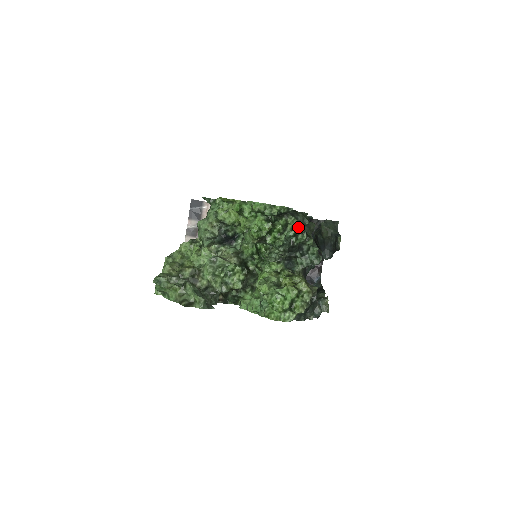
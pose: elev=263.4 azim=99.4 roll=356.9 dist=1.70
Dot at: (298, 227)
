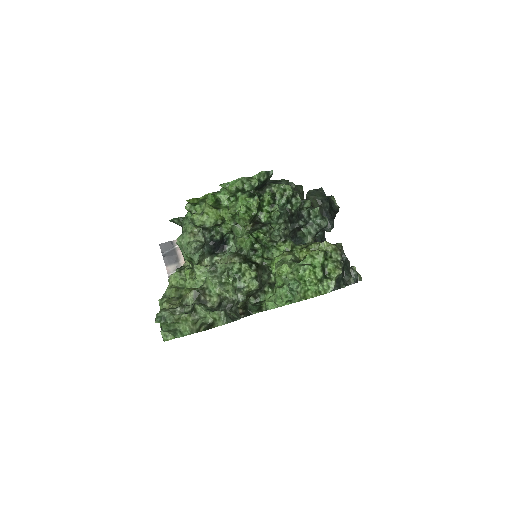
Dot at: (287, 190)
